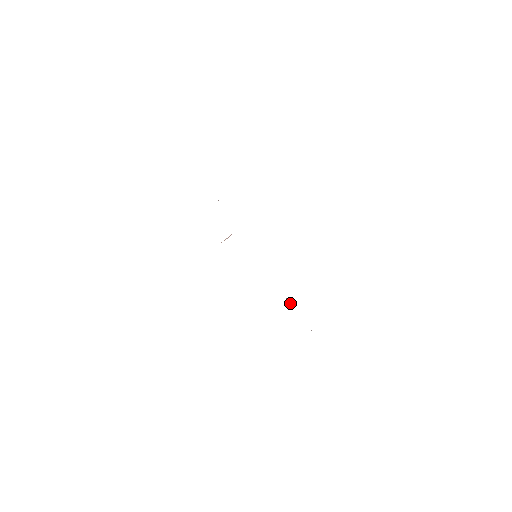
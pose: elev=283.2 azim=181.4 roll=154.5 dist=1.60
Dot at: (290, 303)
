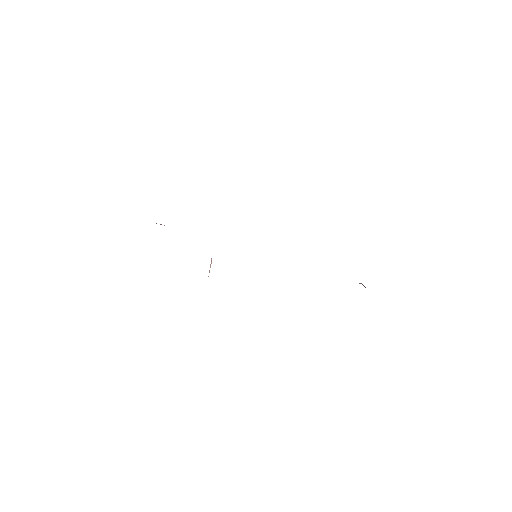
Dot at: occluded
